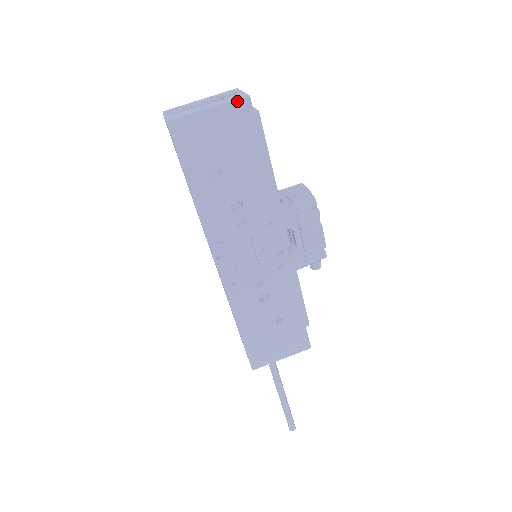
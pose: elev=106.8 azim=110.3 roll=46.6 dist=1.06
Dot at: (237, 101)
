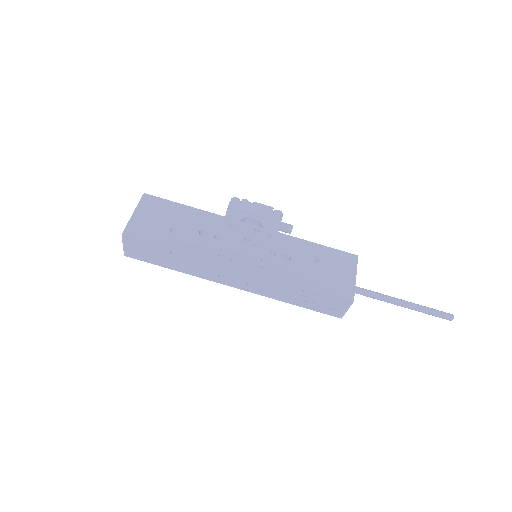
Dot at: (141, 199)
